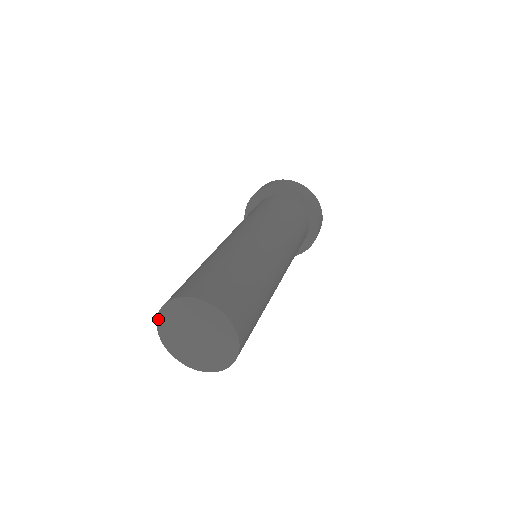
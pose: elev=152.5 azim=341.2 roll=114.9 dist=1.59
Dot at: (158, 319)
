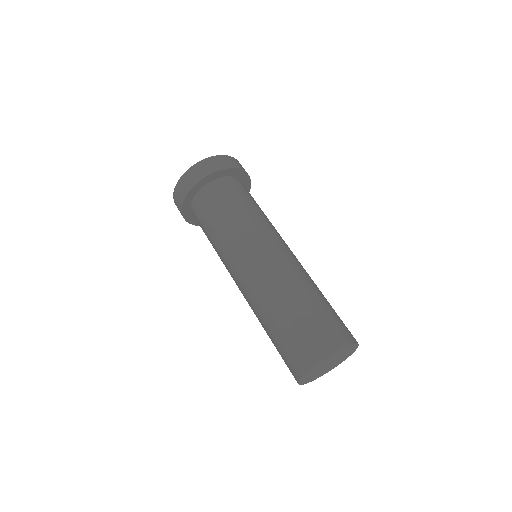
Dot at: (325, 359)
